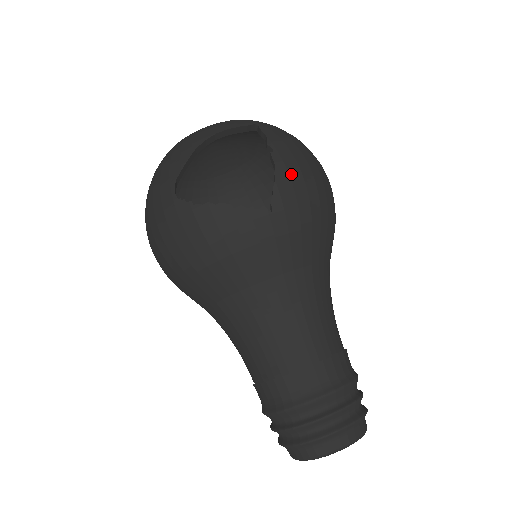
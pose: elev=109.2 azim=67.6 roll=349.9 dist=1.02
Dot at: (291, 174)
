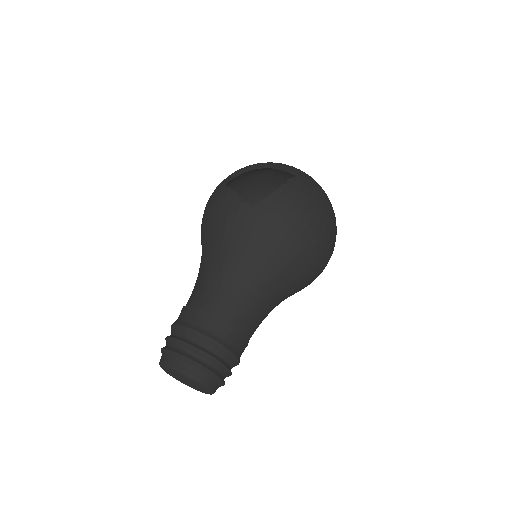
Dot at: (282, 200)
